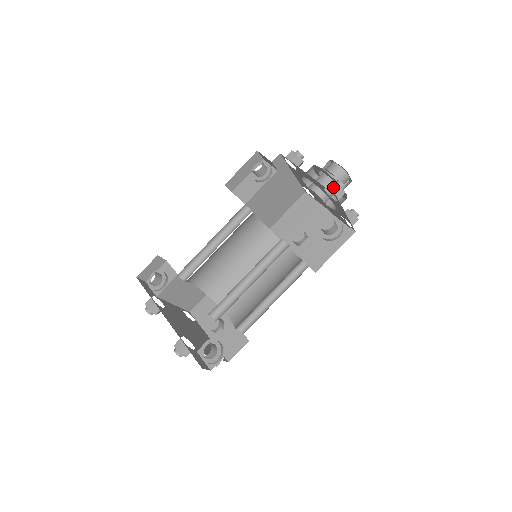
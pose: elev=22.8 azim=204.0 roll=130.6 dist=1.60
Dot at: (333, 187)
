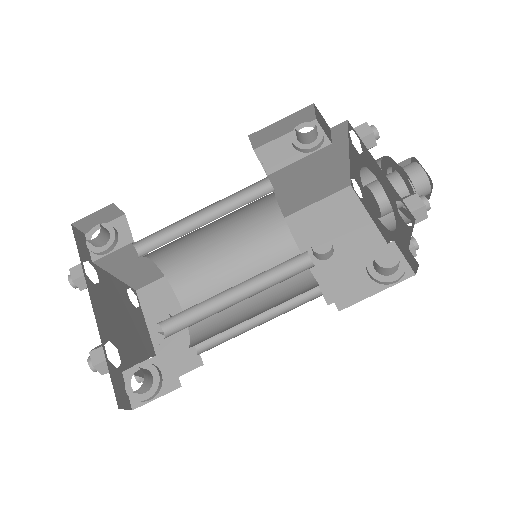
Dot at: (414, 204)
